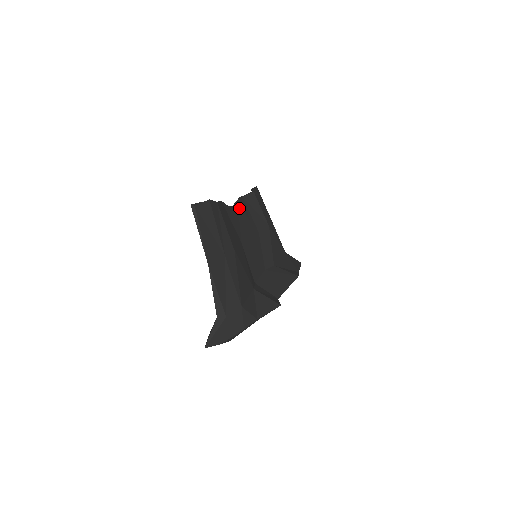
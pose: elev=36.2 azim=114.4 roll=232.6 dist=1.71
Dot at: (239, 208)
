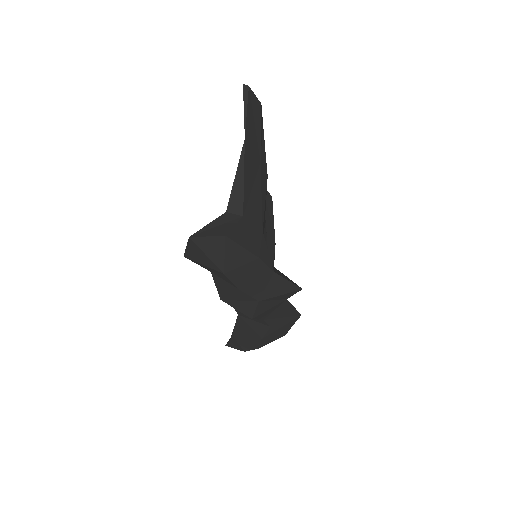
Dot at: occluded
